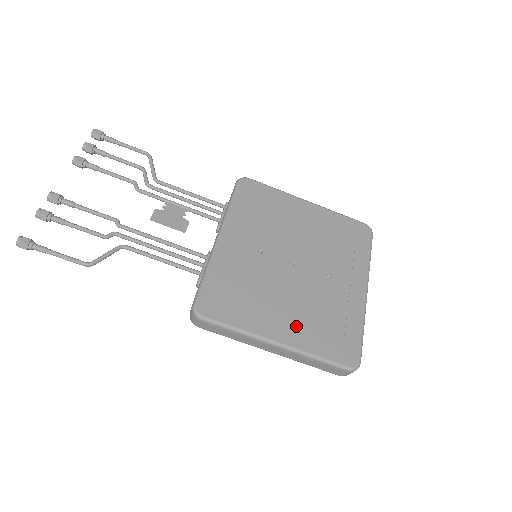
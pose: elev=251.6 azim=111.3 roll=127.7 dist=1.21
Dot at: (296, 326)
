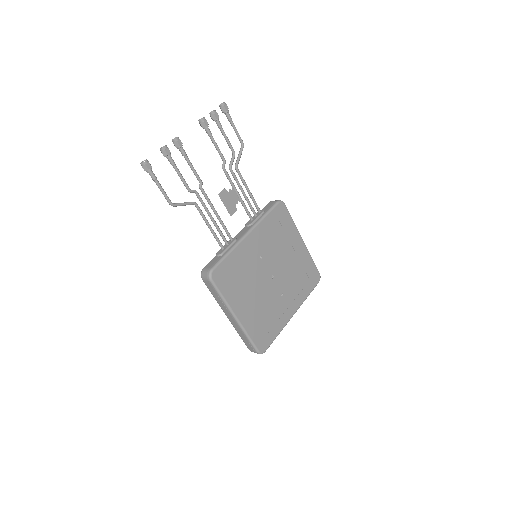
Dot at: (251, 314)
